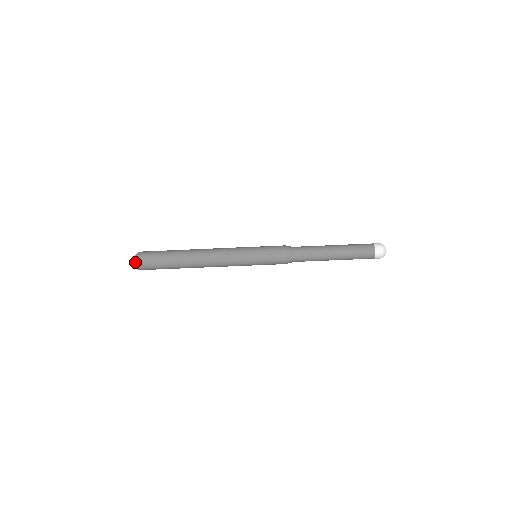
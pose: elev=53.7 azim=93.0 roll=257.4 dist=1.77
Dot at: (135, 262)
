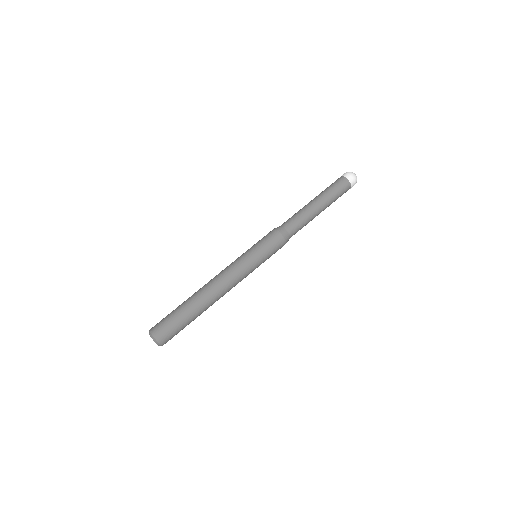
Dot at: (150, 336)
